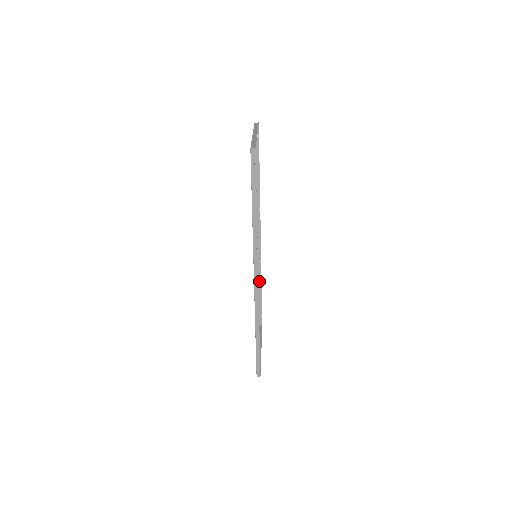
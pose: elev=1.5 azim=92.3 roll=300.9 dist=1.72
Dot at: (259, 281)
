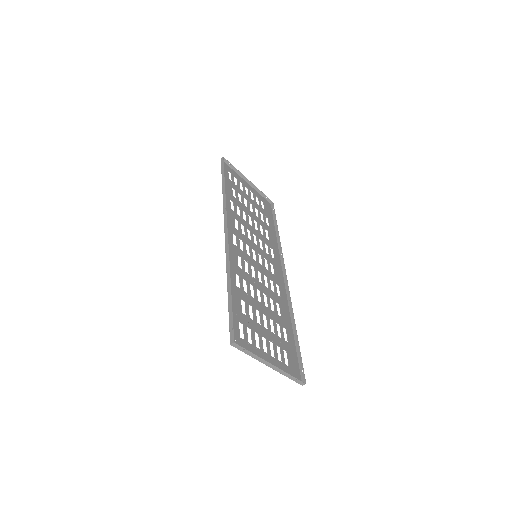
Dot at: (292, 323)
